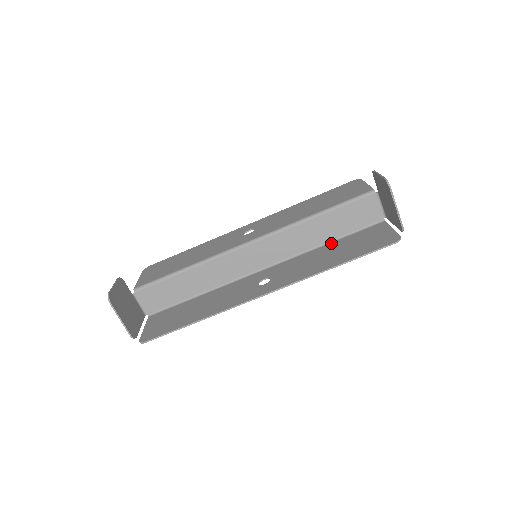
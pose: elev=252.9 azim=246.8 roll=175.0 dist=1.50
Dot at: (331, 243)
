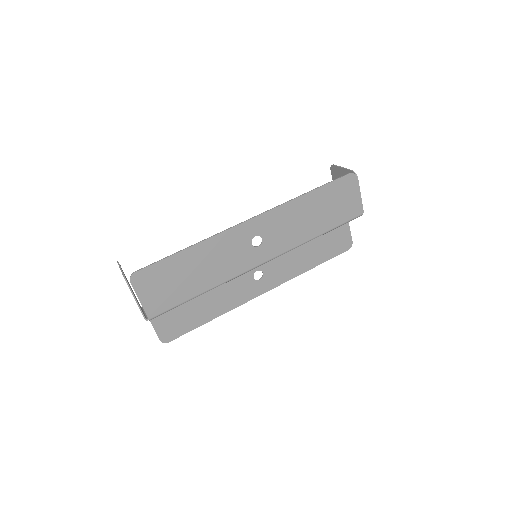
Dot at: (320, 232)
